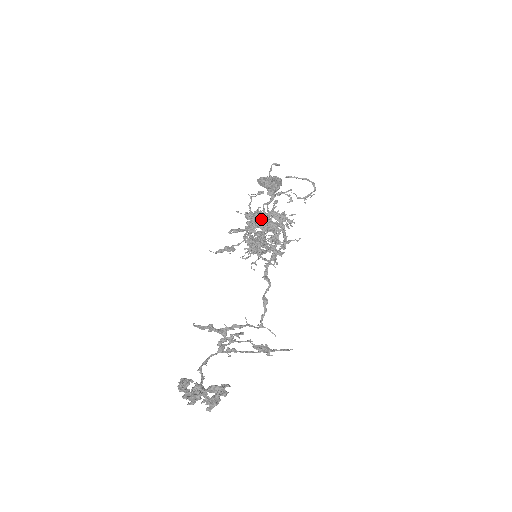
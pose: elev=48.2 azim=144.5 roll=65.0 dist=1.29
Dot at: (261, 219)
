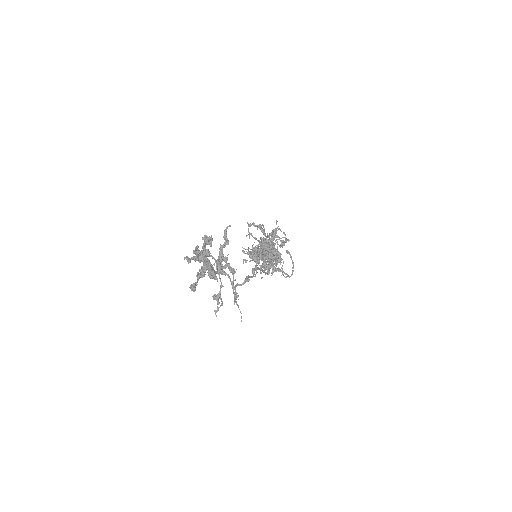
Dot at: occluded
